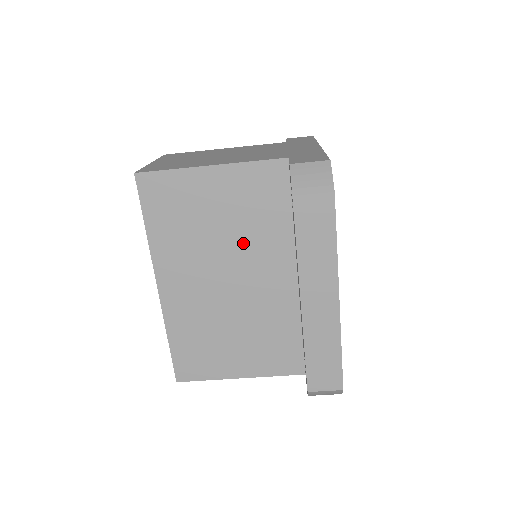
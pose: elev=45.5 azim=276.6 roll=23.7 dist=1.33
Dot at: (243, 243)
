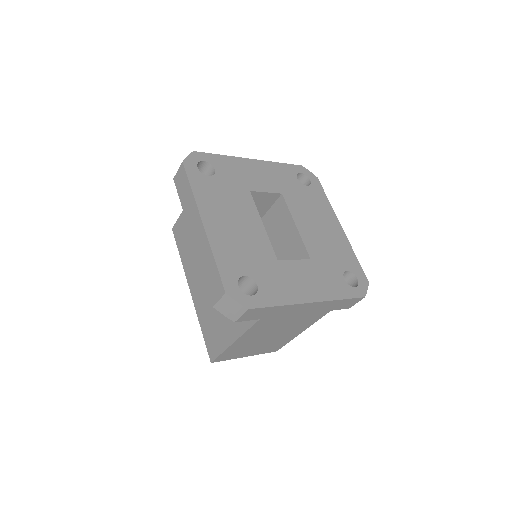
Dot at: occluded
